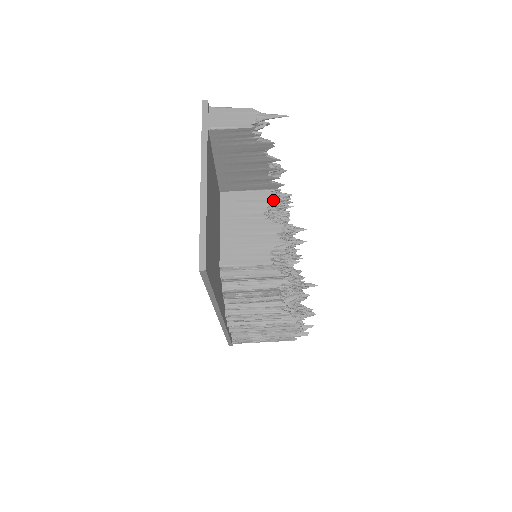
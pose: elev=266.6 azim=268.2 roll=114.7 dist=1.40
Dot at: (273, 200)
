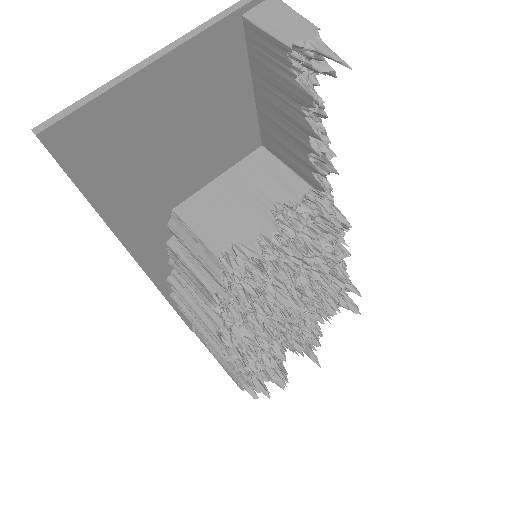
Dot at: (311, 205)
